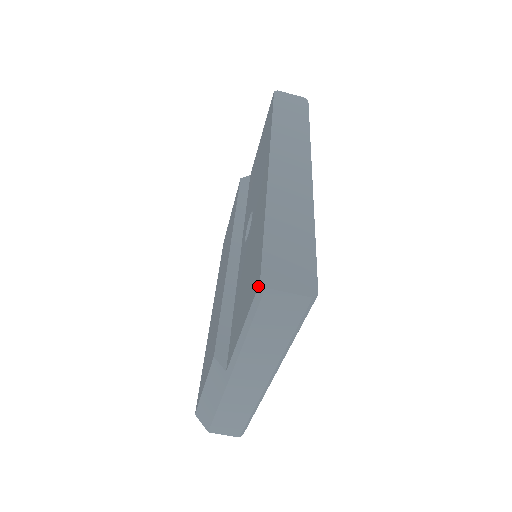
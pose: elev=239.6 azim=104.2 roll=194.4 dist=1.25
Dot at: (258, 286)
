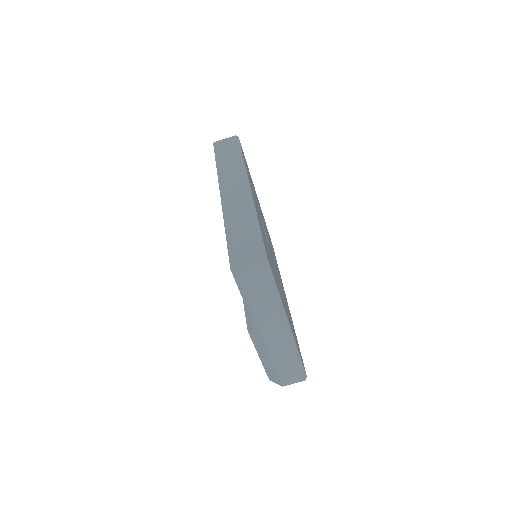
Dot at: occluded
